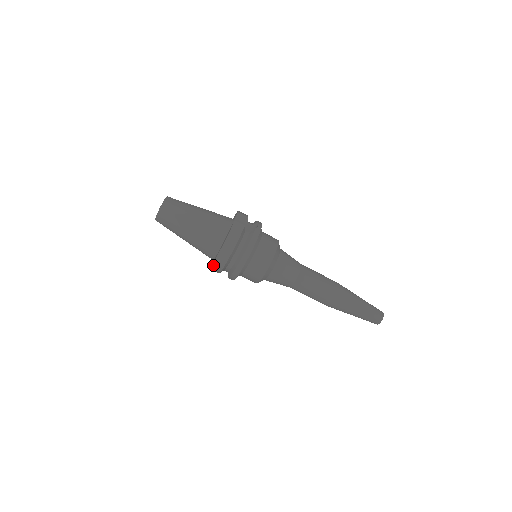
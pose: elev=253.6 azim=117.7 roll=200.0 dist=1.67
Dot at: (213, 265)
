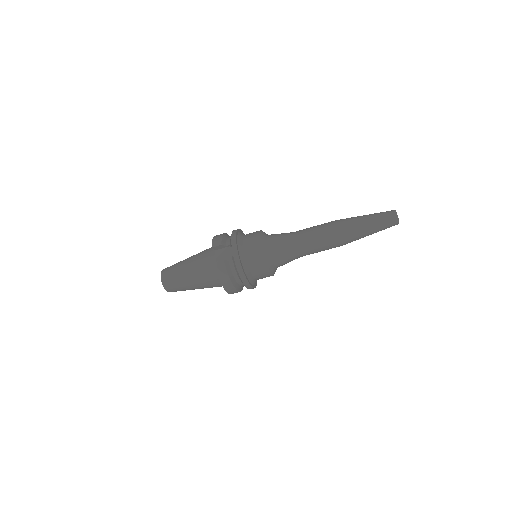
Dot at: occluded
